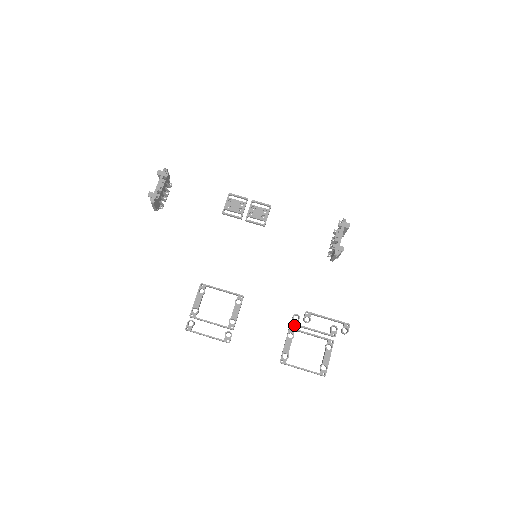
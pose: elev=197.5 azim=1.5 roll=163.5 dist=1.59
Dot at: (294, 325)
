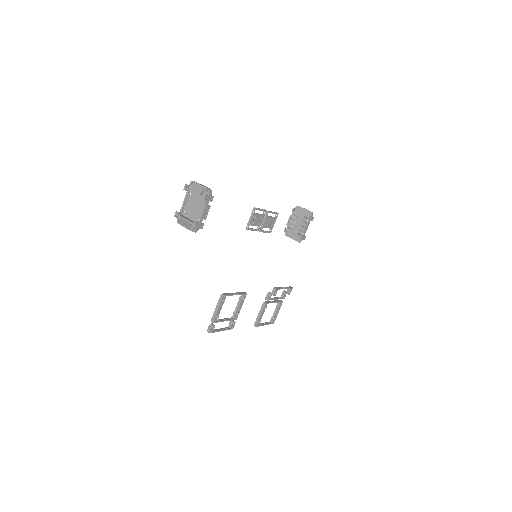
Dot at: (266, 299)
